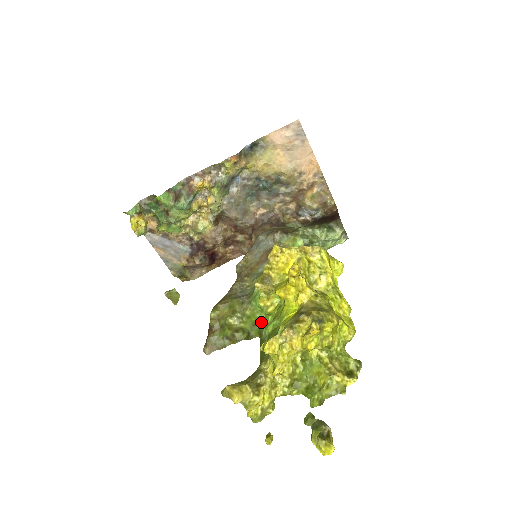
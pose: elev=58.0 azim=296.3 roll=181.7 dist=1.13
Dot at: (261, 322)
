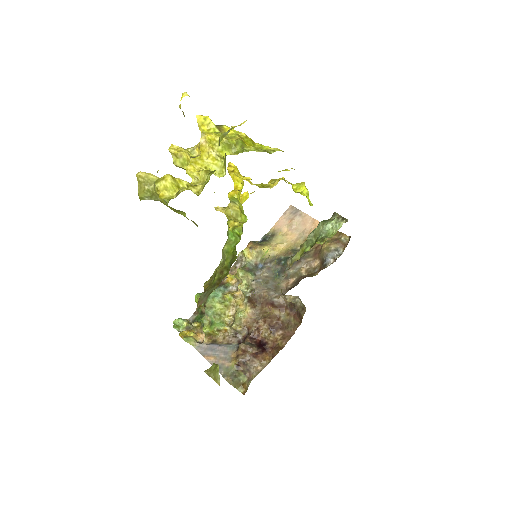
Dot at: occluded
